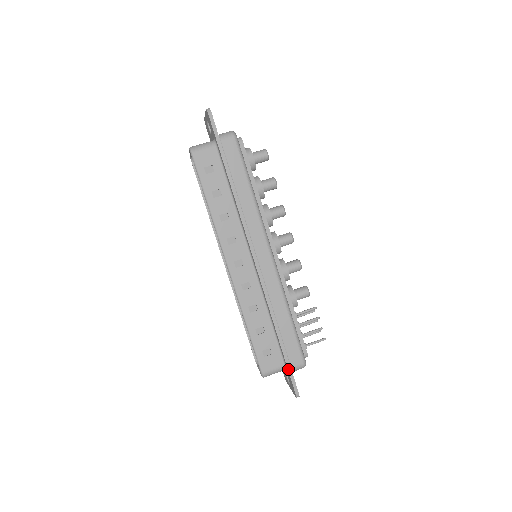
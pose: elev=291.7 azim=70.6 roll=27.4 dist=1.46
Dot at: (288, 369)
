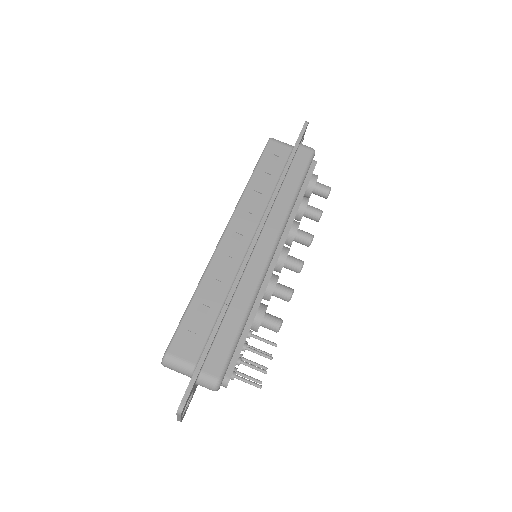
Dot at: (197, 367)
